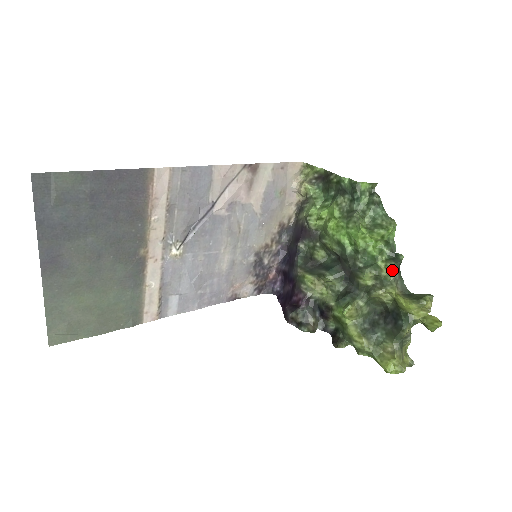
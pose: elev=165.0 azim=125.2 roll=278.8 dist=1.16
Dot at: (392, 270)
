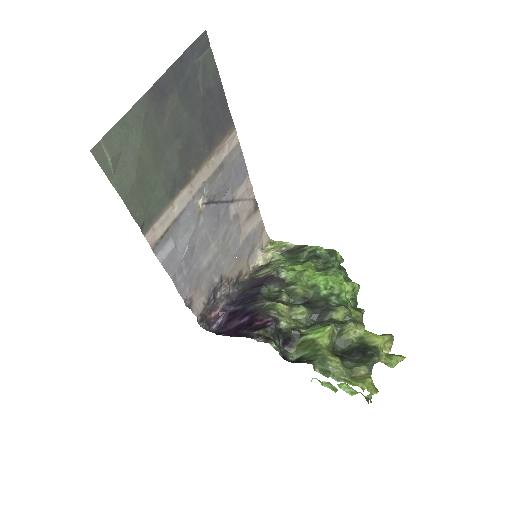
Dot at: (360, 314)
